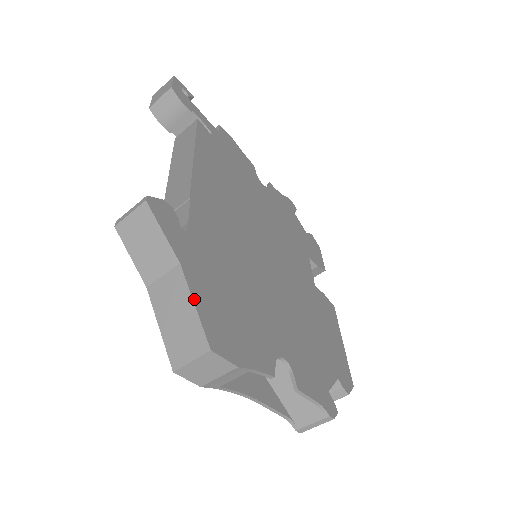
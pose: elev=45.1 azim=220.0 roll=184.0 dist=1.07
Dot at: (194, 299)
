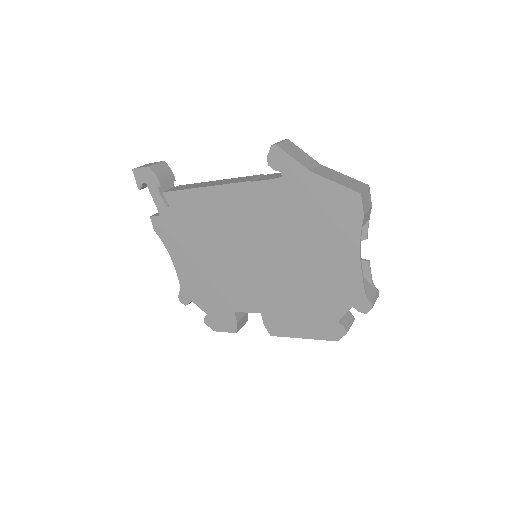
Dot at: (341, 174)
